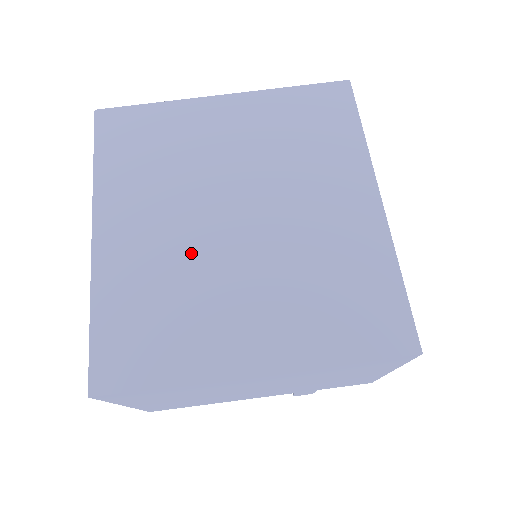
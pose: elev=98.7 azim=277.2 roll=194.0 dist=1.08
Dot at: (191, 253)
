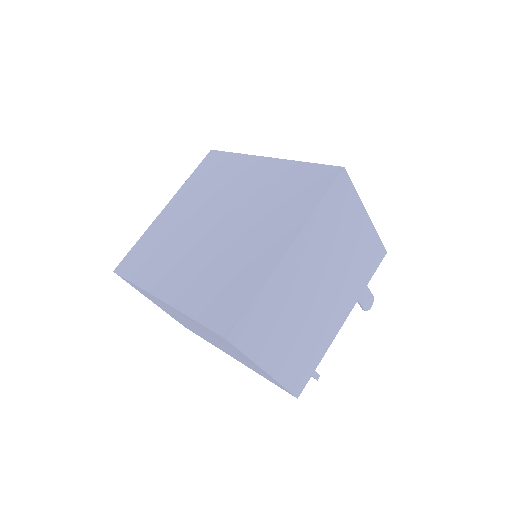
Dot at: (212, 254)
